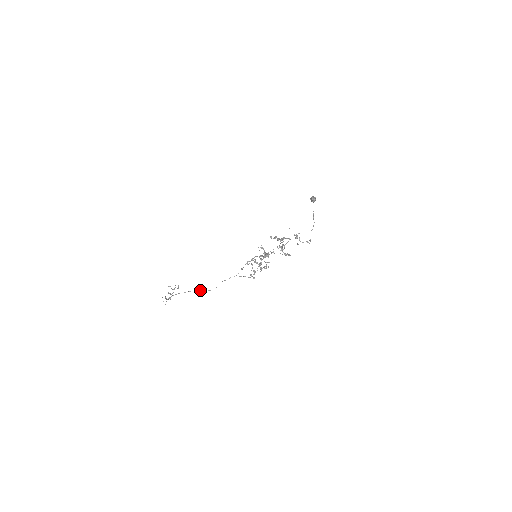
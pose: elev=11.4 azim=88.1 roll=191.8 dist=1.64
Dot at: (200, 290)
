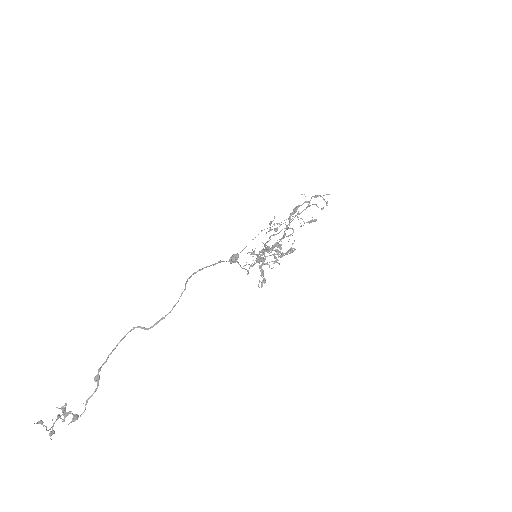
Dot at: (238, 262)
